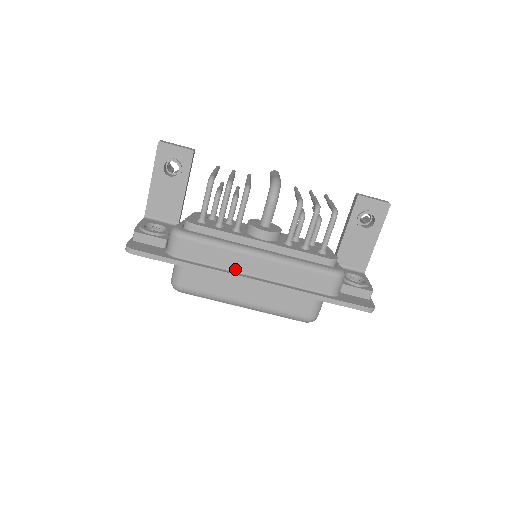
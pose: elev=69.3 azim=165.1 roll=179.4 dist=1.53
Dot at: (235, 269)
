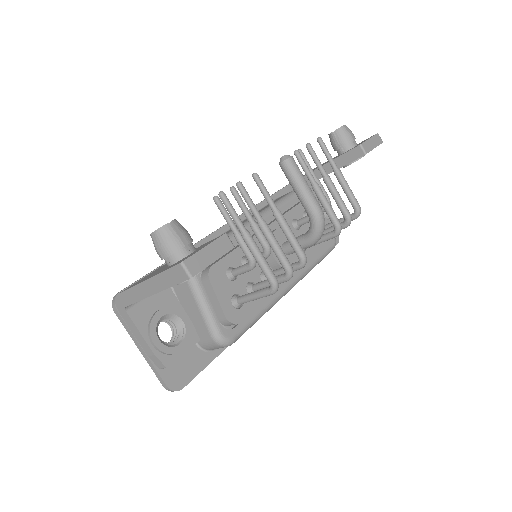
Dot at: occluded
